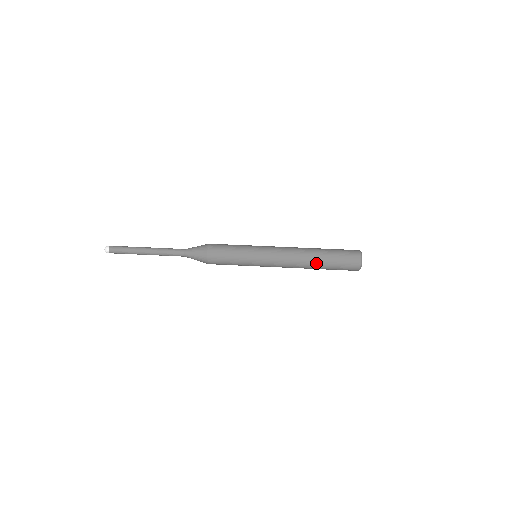
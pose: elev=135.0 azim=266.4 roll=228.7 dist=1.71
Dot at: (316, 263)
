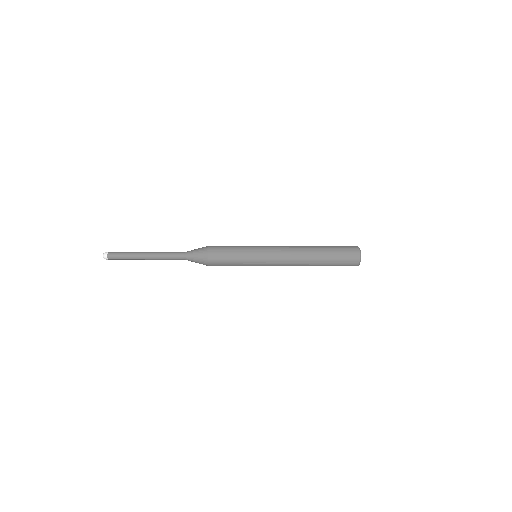
Dot at: (315, 265)
